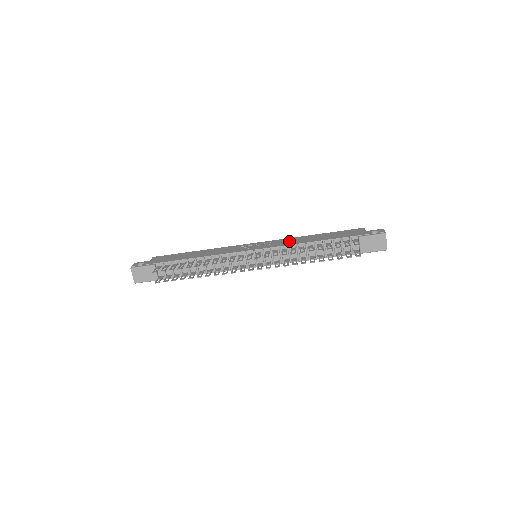
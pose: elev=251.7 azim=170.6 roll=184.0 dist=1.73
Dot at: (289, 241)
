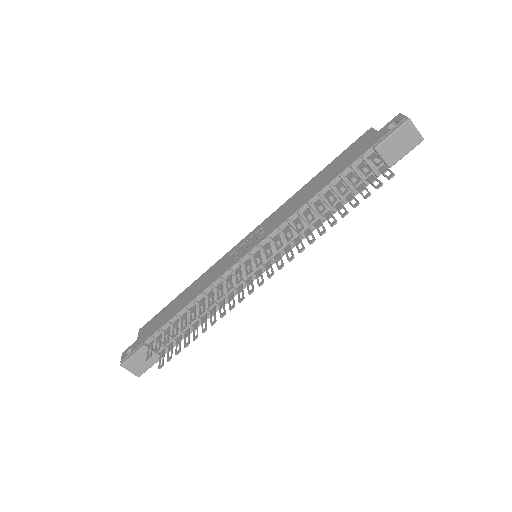
Dot at: (284, 211)
